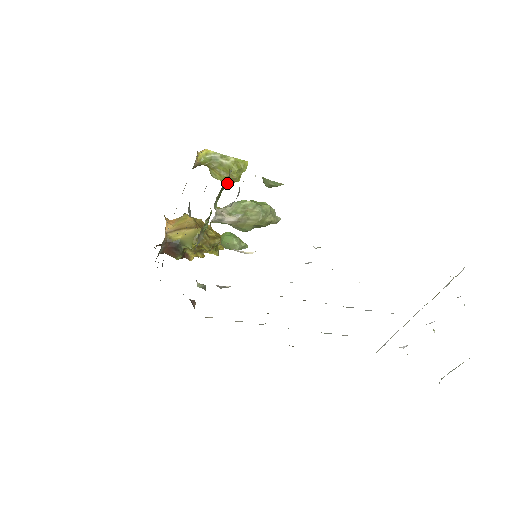
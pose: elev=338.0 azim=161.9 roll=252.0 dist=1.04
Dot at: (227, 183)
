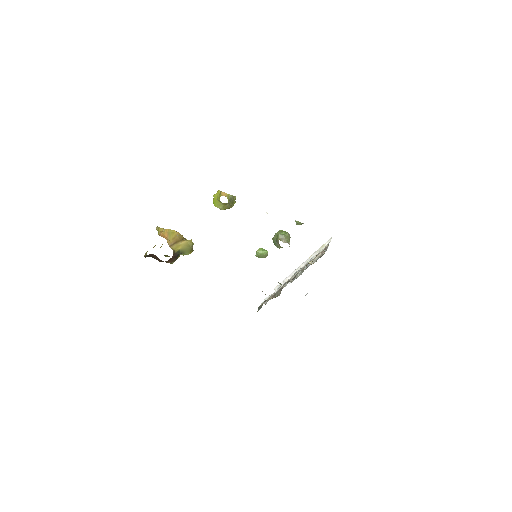
Dot at: occluded
